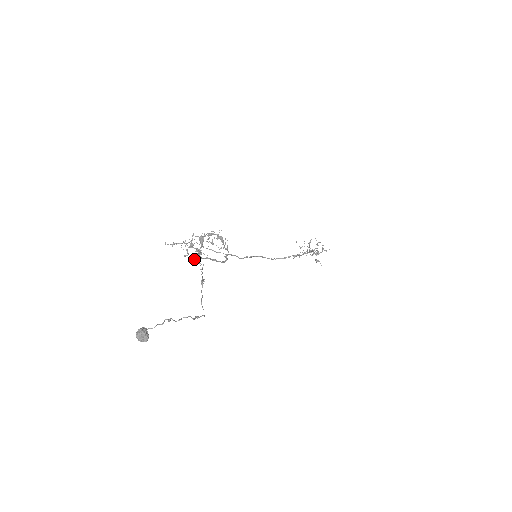
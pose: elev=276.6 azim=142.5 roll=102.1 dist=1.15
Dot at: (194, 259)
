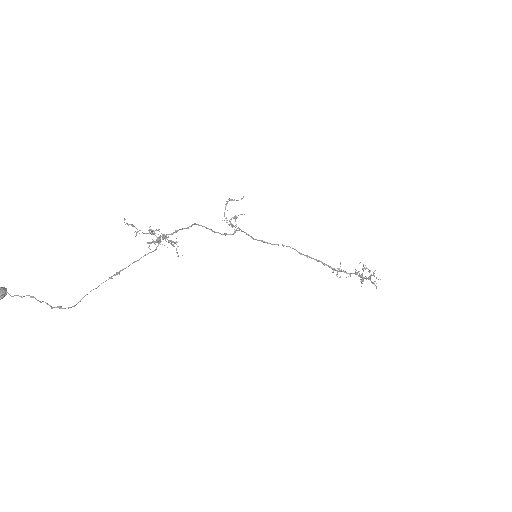
Dot at: occluded
